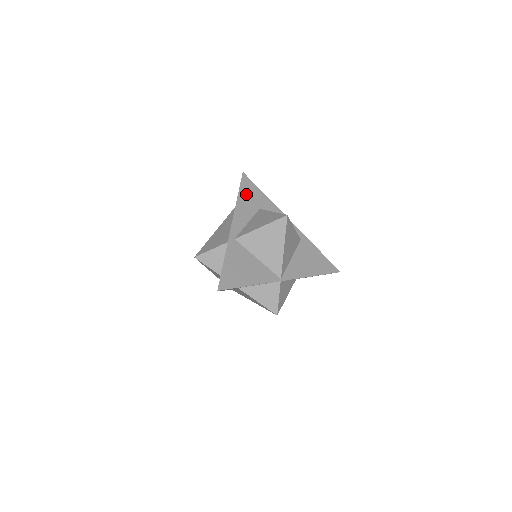
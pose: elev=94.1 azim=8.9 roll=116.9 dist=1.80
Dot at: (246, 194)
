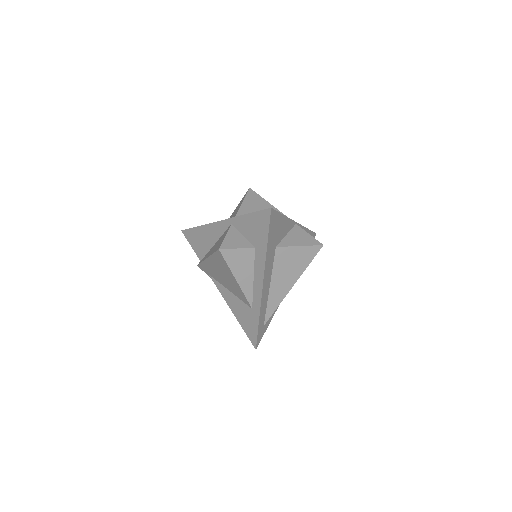
Dot at: occluded
